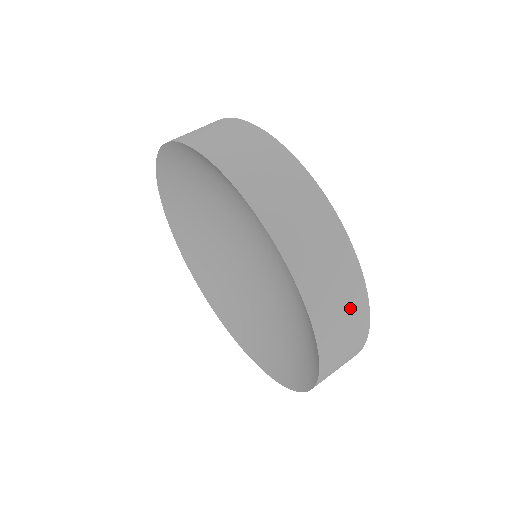
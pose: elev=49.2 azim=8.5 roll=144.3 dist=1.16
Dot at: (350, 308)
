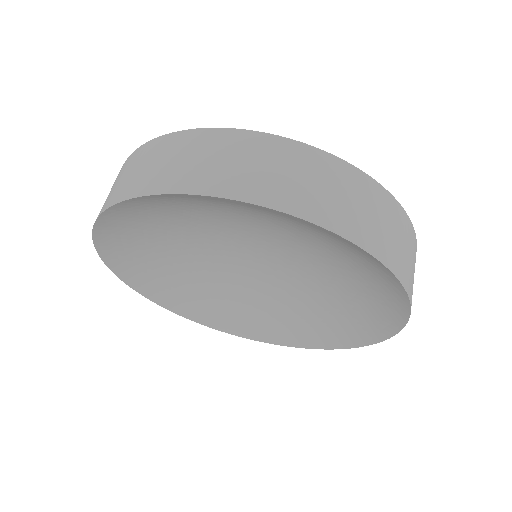
Dot at: occluded
